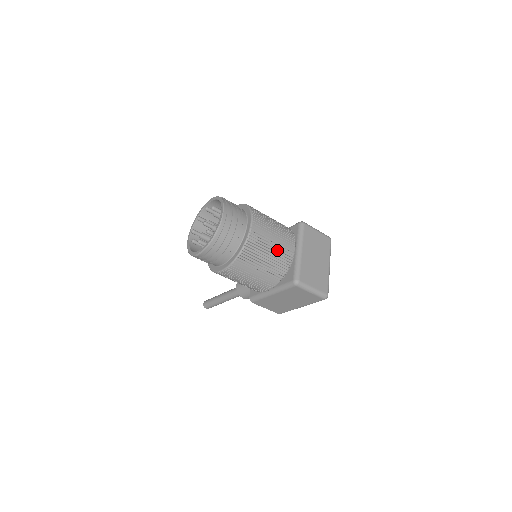
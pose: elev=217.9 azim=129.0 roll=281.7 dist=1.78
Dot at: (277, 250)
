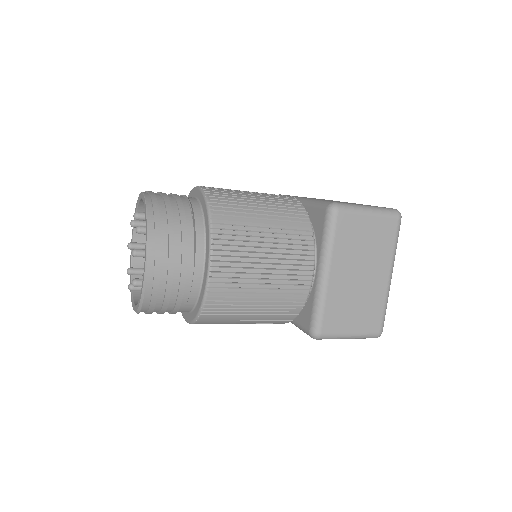
Dot at: (272, 293)
